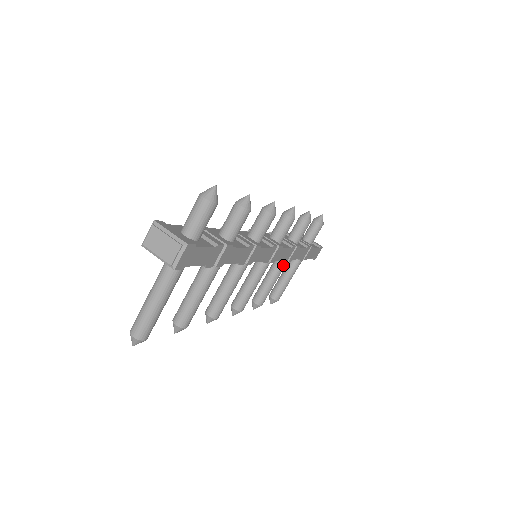
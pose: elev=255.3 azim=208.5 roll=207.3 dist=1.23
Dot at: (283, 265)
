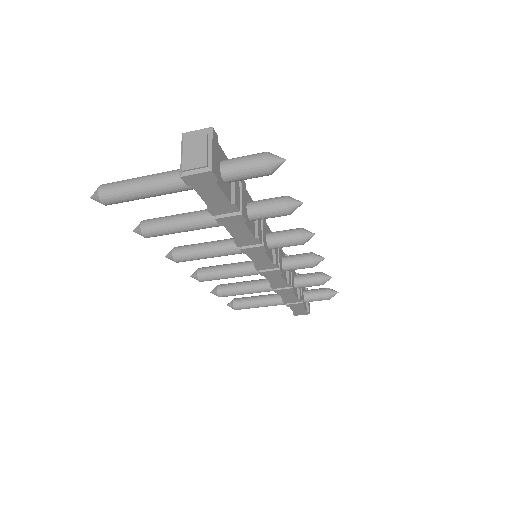
Dot at: (268, 289)
